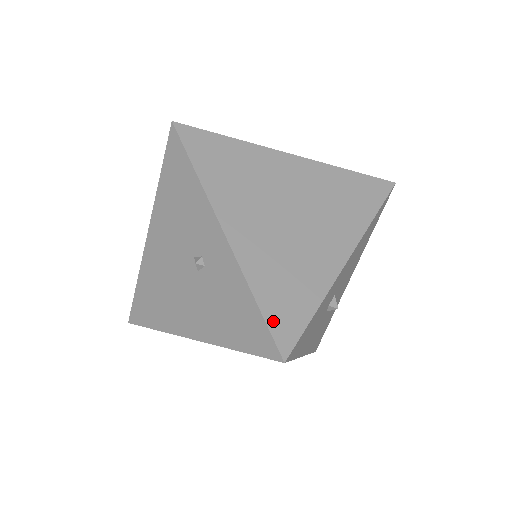
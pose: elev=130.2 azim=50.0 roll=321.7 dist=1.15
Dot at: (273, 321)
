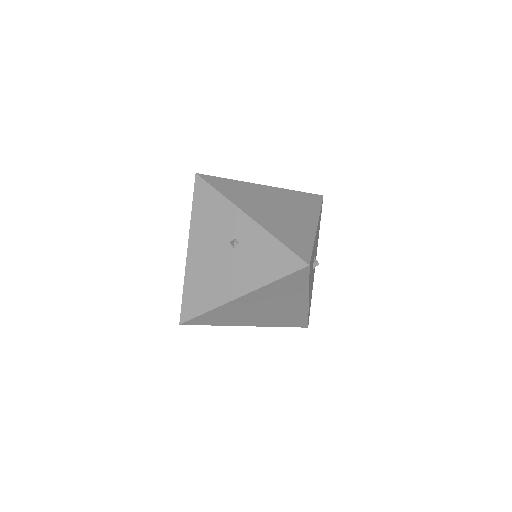
Dot at: (294, 249)
